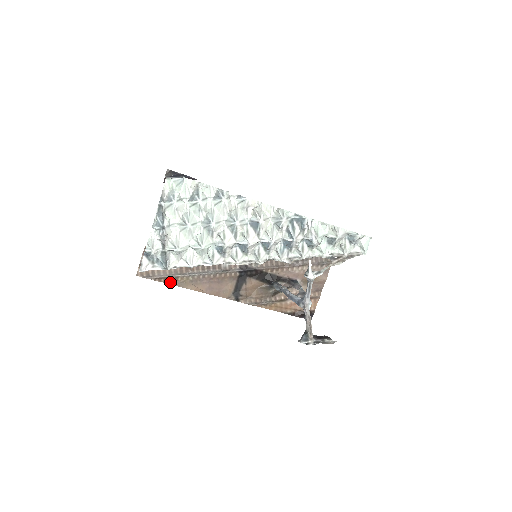
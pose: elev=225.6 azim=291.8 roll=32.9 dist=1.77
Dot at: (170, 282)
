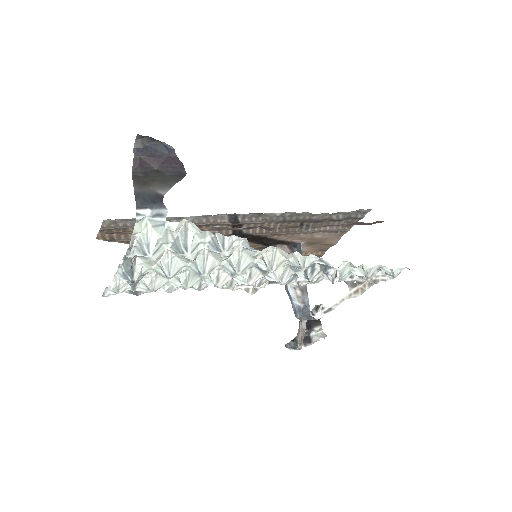
Dot at: occluded
